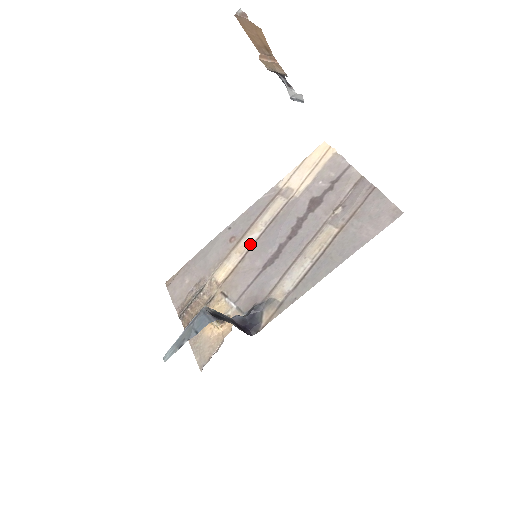
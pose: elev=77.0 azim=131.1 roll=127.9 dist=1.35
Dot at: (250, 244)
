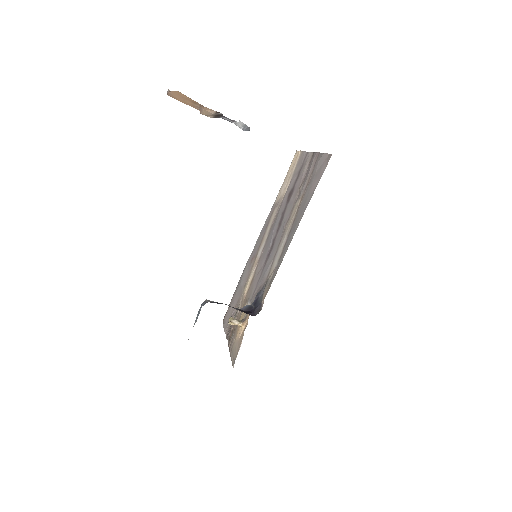
Dot at: (260, 254)
